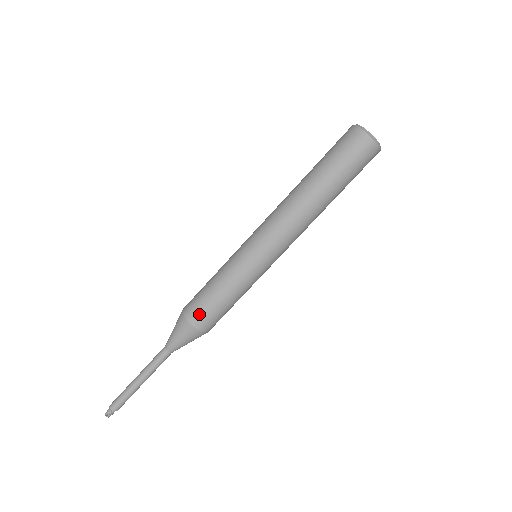
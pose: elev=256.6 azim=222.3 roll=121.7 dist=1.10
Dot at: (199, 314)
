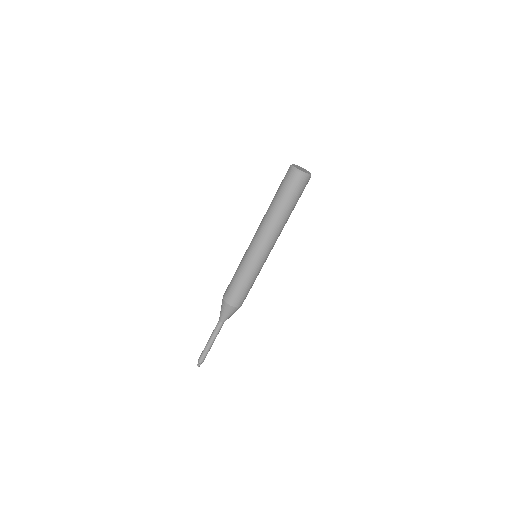
Dot at: (229, 296)
